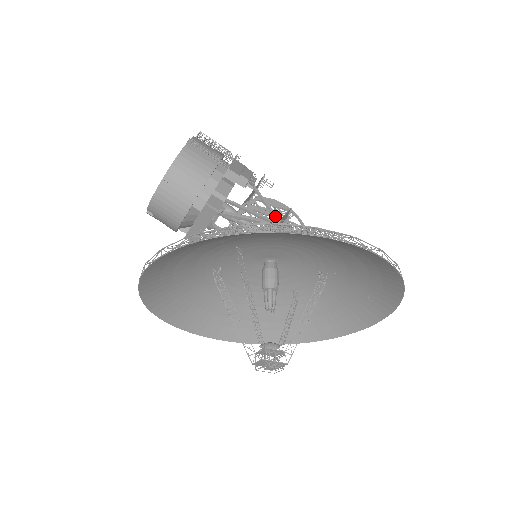
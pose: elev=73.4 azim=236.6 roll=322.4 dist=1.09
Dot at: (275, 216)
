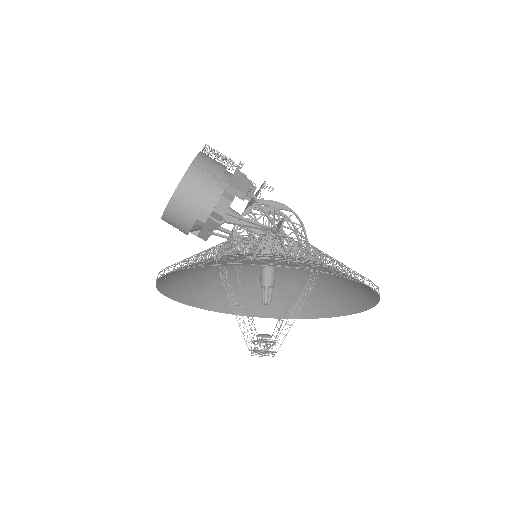
Dot at: (272, 222)
